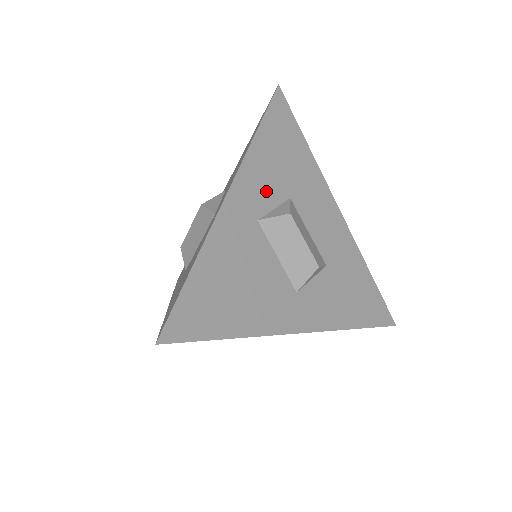
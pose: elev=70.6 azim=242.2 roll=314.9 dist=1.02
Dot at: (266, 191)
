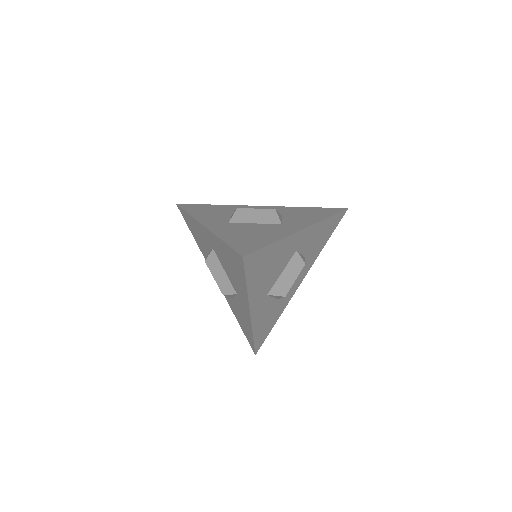
Dot at: (219, 218)
